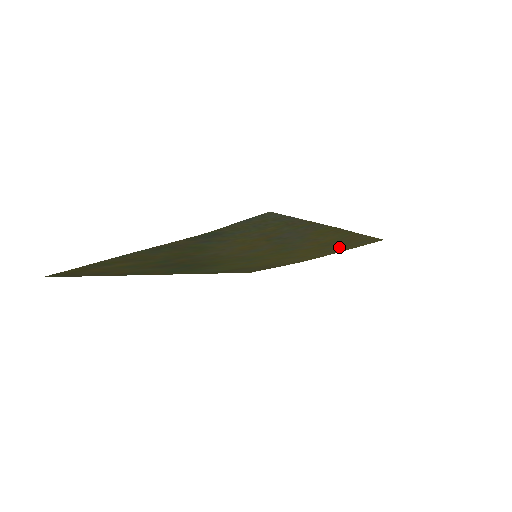
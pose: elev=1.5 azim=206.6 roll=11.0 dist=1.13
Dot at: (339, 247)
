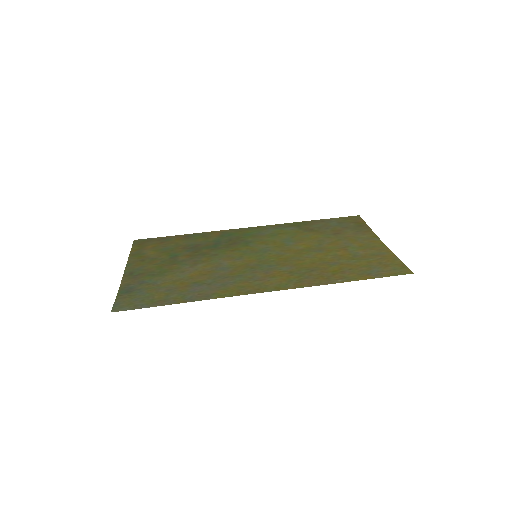
Dot at: (353, 264)
